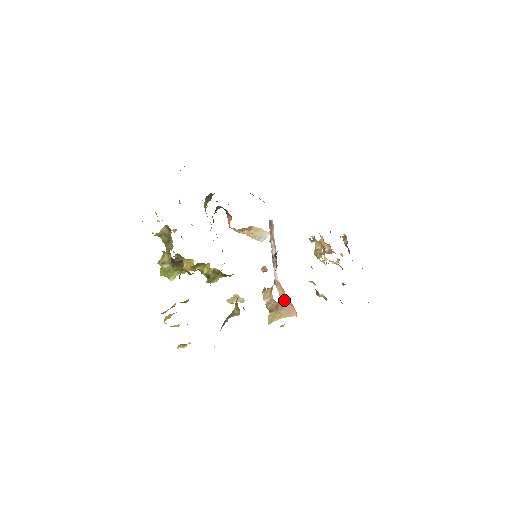
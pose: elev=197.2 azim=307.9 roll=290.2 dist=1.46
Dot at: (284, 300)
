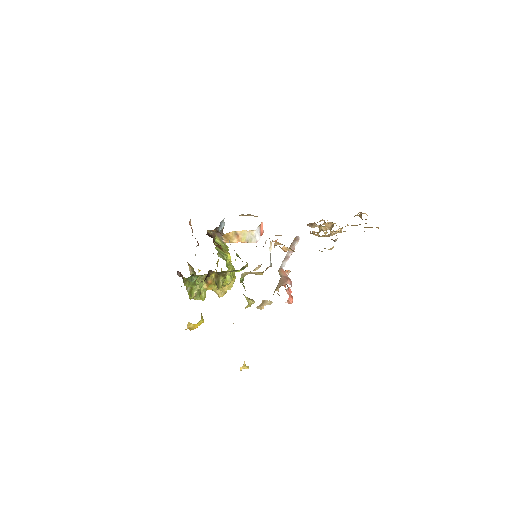
Dot at: (281, 278)
